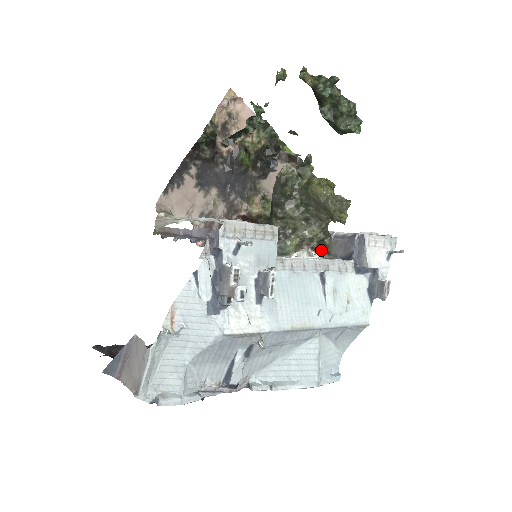
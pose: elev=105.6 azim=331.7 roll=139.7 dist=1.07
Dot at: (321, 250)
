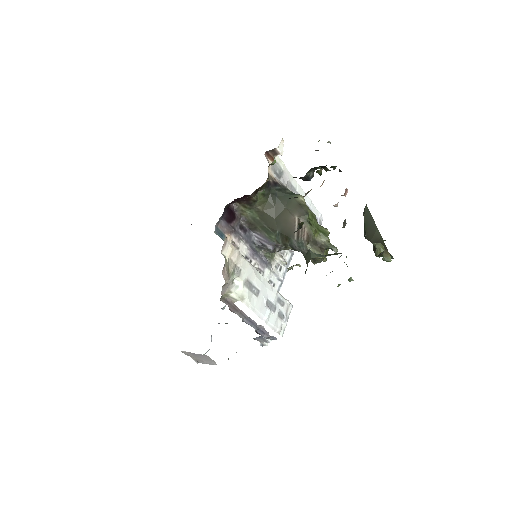
Dot at: occluded
